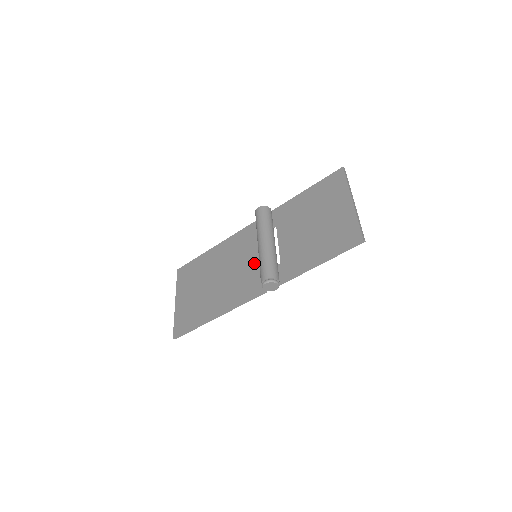
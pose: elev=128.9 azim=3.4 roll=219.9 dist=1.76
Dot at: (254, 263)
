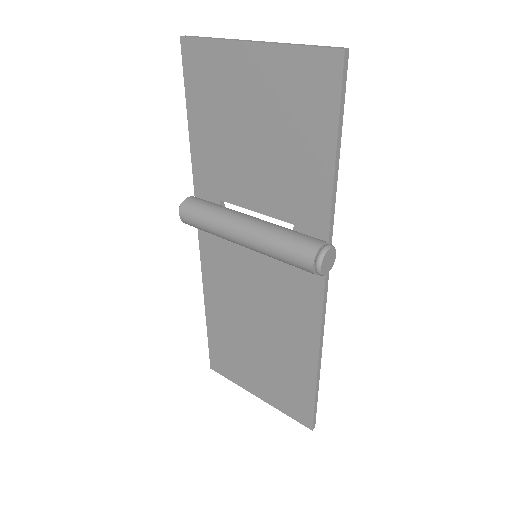
Dot at: (266, 265)
